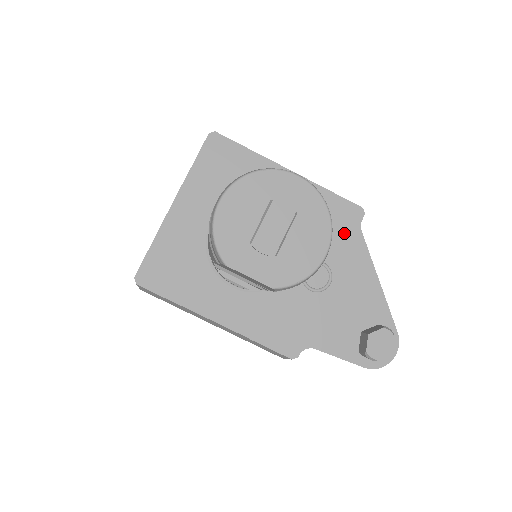
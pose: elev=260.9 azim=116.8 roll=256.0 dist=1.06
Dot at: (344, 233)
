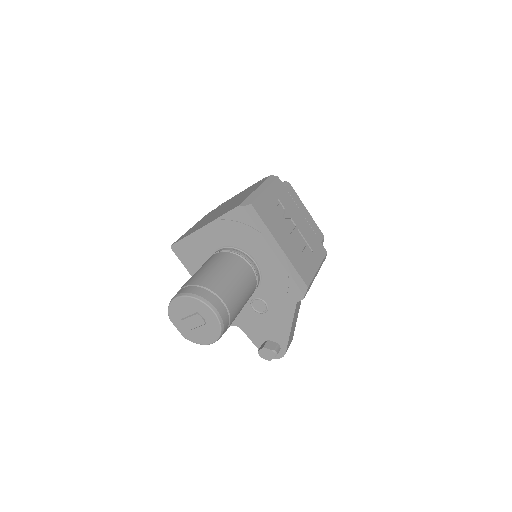
Dot at: (286, 299)
